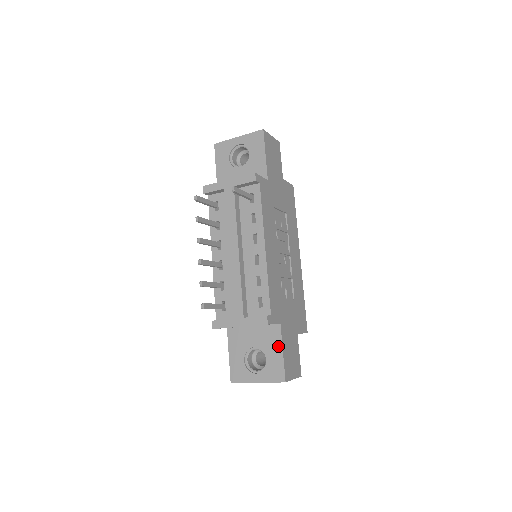
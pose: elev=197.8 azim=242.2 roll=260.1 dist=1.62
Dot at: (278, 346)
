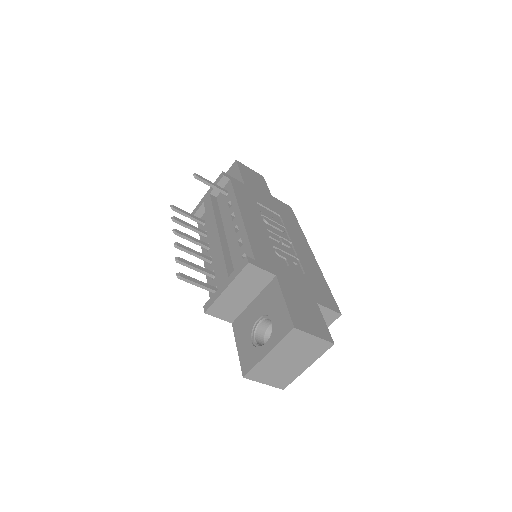
Dot at: (279, 298)
